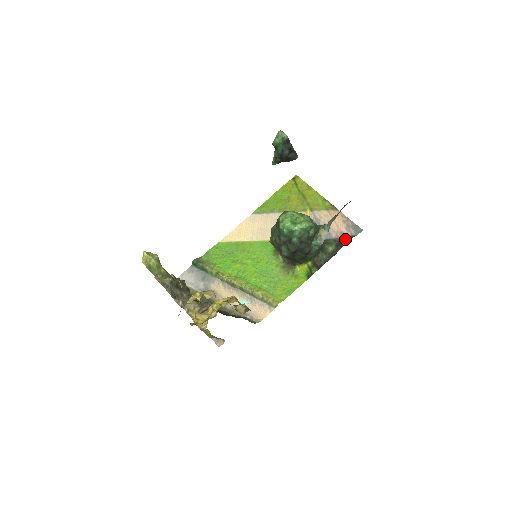
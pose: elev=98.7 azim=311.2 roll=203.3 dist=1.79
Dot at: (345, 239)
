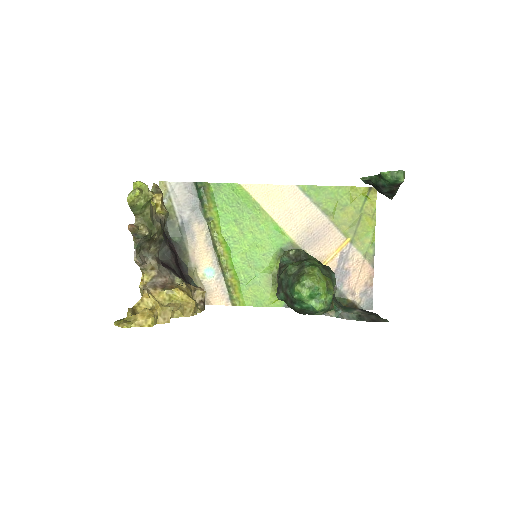
Dot at: (349, 304)
